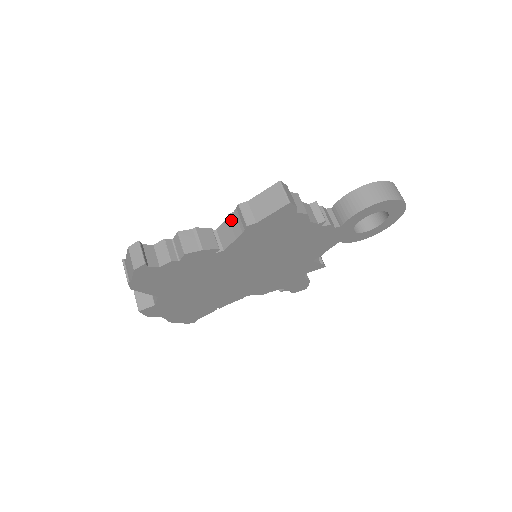
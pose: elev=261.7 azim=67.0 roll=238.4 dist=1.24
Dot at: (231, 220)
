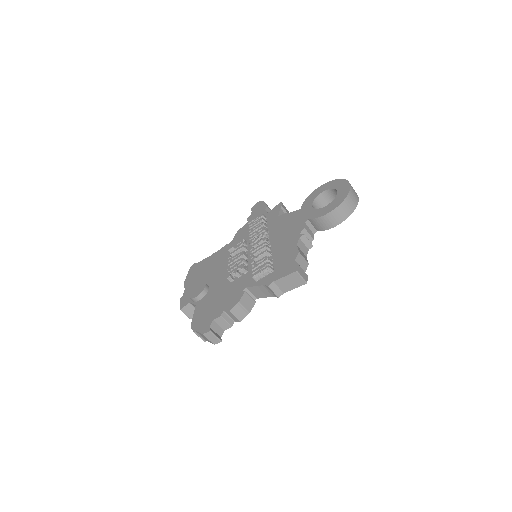
Dot at: (261, 288)
